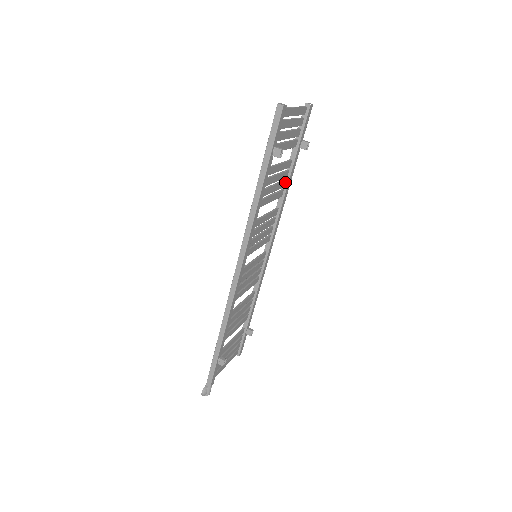
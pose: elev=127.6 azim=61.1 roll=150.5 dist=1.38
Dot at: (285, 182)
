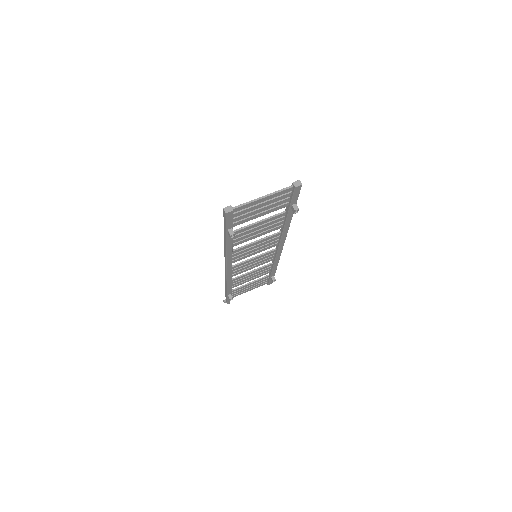
Dot at: (283, 222)
